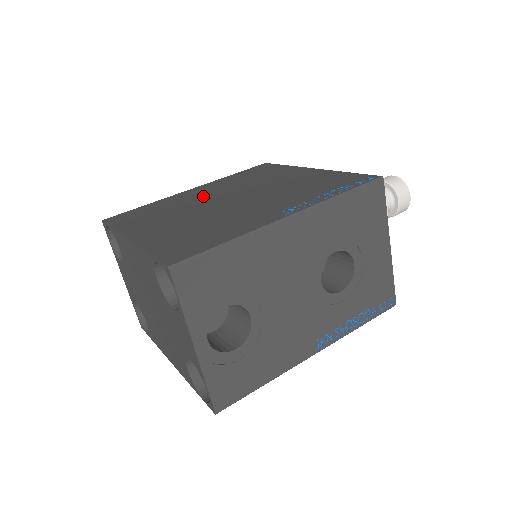
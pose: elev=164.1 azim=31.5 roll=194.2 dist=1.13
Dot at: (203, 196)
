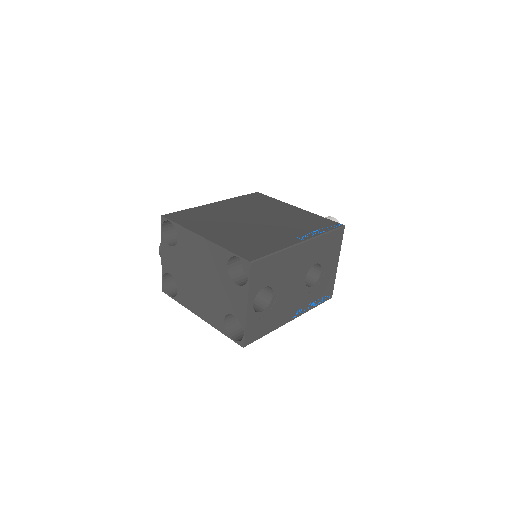
Dot at: (230, 212)
